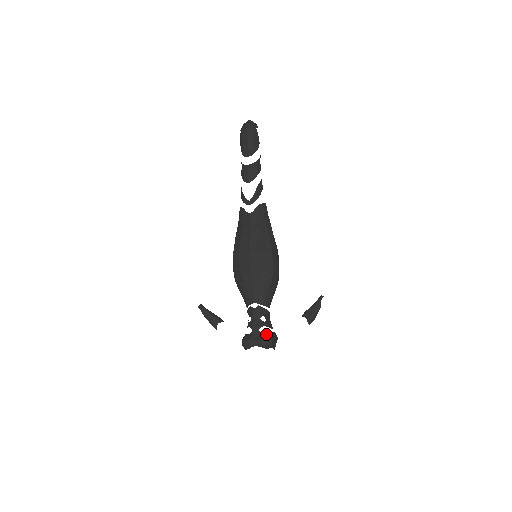
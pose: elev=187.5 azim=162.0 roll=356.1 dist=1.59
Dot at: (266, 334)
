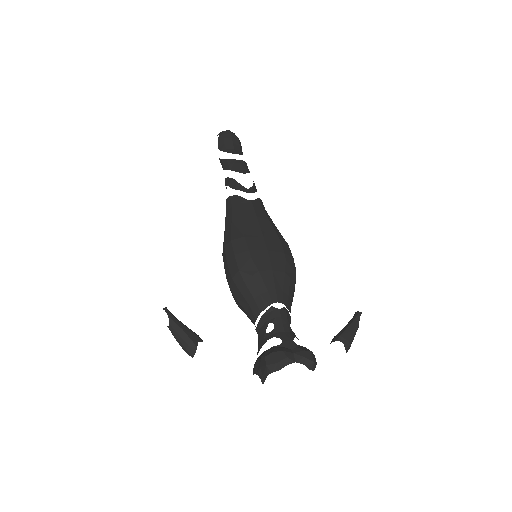
Dot at: (305, 347)
